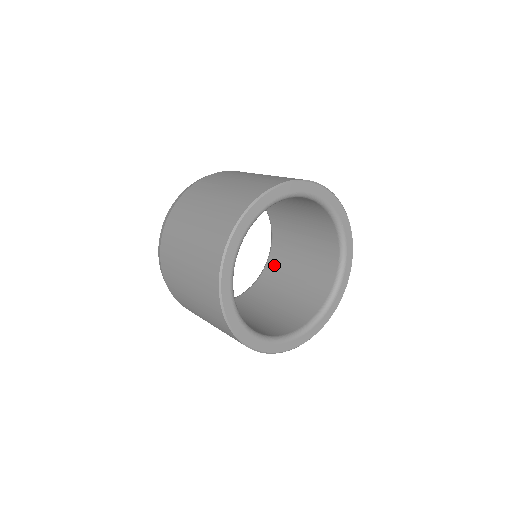
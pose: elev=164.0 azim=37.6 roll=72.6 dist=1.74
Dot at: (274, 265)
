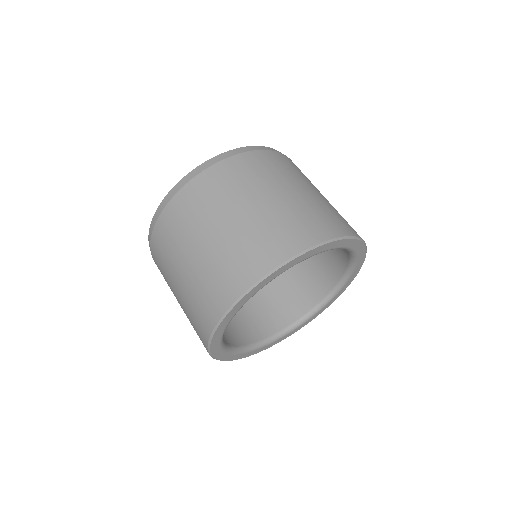
Dot at: occluded
